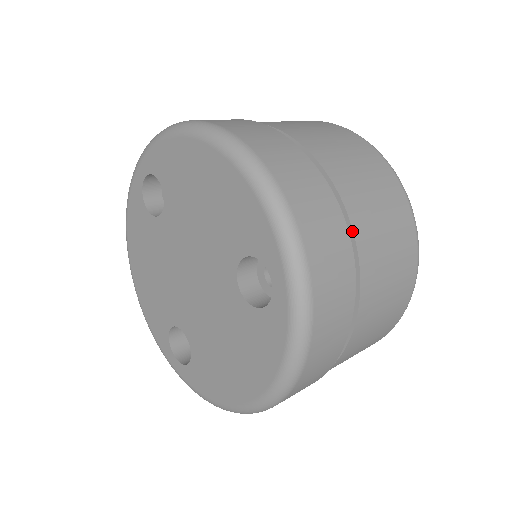
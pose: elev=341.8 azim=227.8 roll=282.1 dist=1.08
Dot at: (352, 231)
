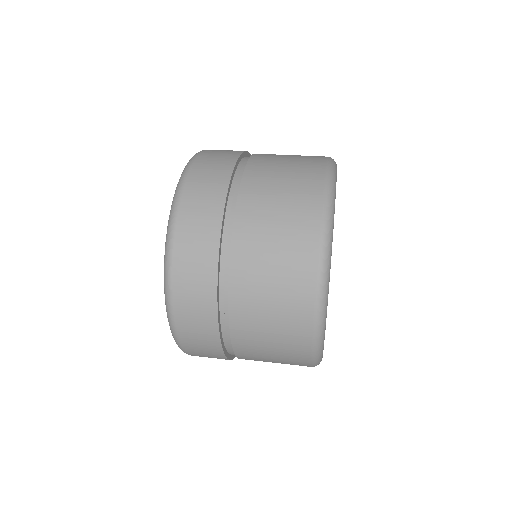
Dot at: (247, 162)
